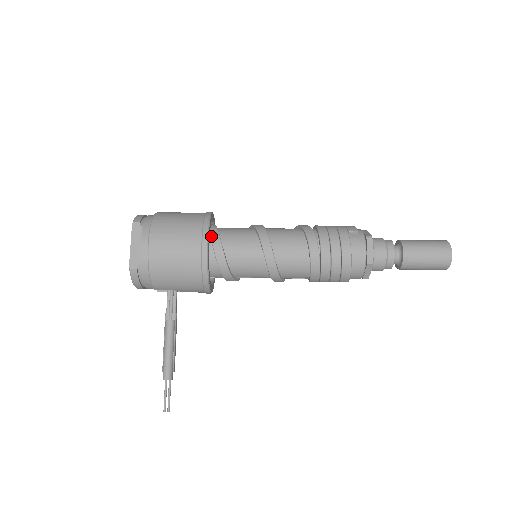
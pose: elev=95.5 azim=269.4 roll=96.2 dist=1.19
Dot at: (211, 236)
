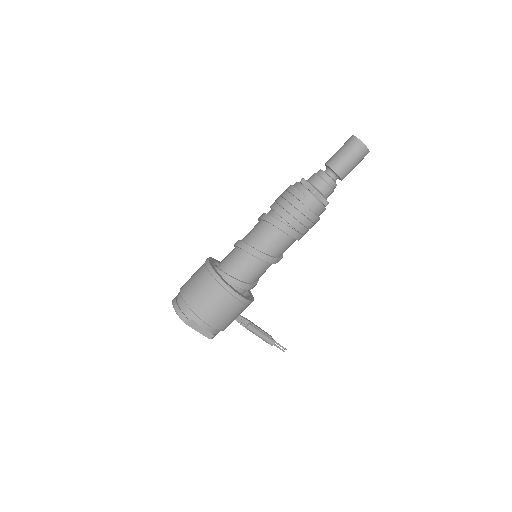
Dot at: (231, 284)
